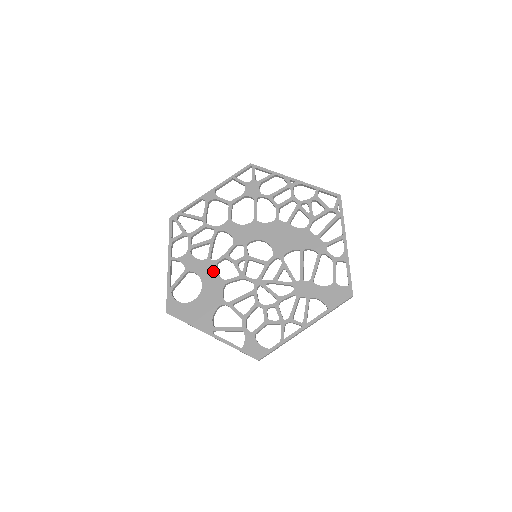
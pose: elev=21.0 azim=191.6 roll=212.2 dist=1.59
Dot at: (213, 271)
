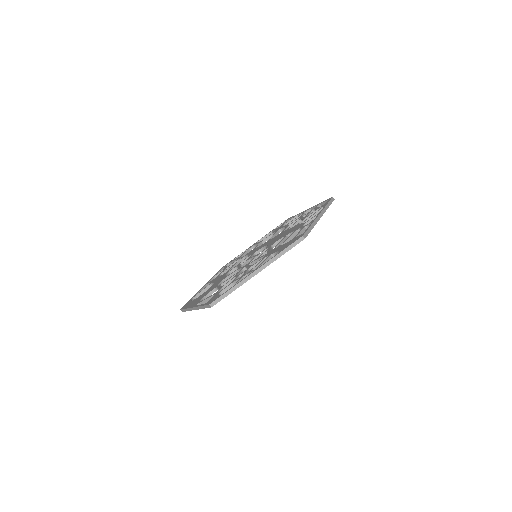
Dot at: occluded
